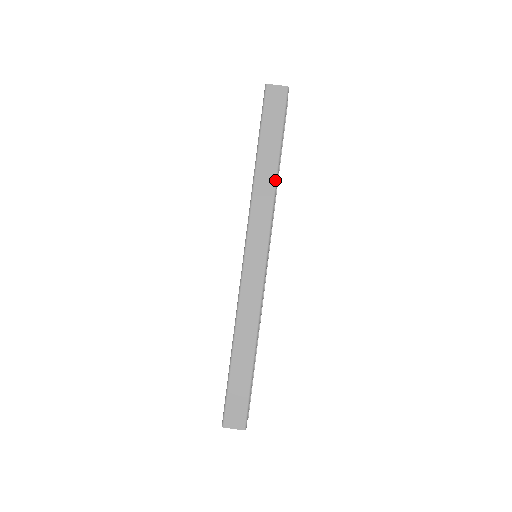
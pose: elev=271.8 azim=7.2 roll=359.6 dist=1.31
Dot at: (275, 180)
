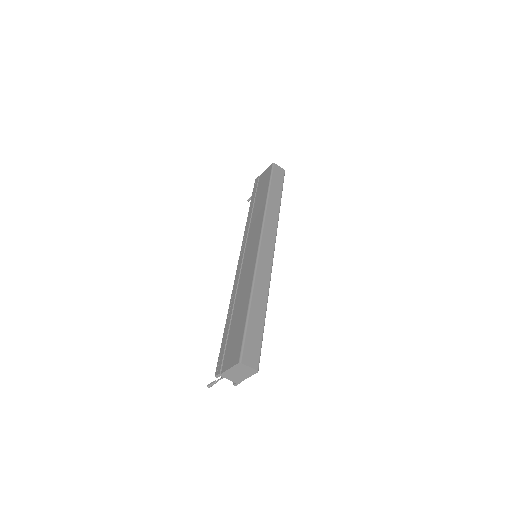
Dot at: (279, 210)
